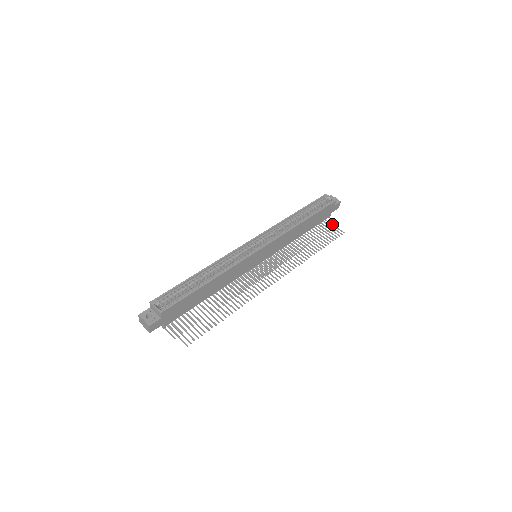
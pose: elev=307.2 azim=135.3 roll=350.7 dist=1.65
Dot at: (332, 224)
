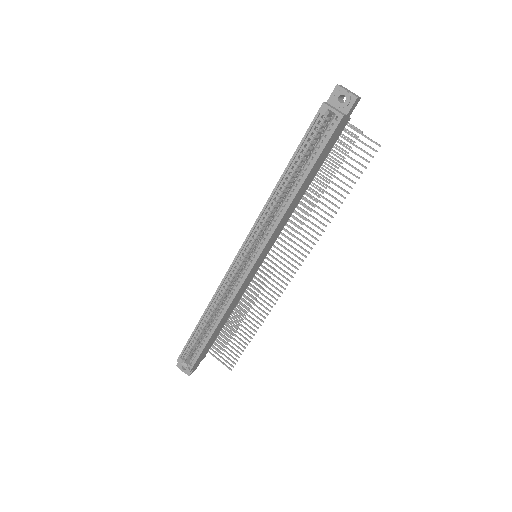
Dot at: (357, 132)
